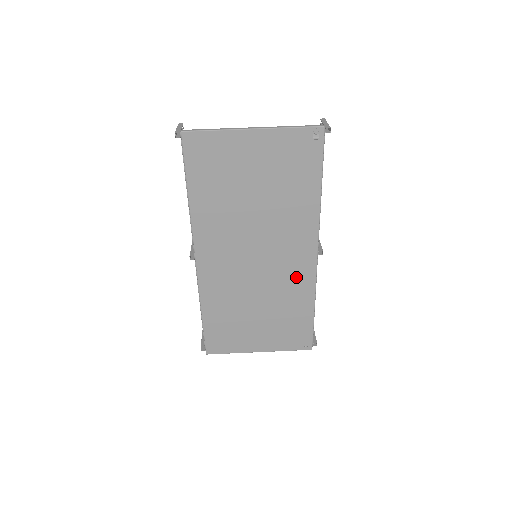
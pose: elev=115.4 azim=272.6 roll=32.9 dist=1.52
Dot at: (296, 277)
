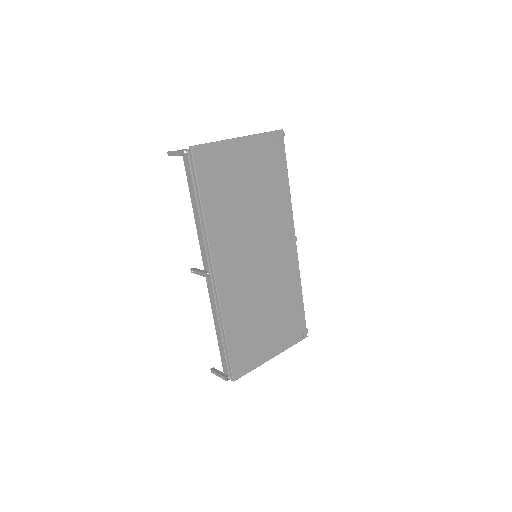
Dot at: (286, 267)
